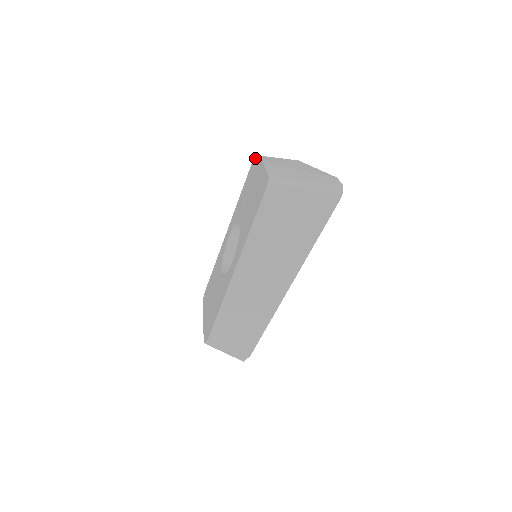
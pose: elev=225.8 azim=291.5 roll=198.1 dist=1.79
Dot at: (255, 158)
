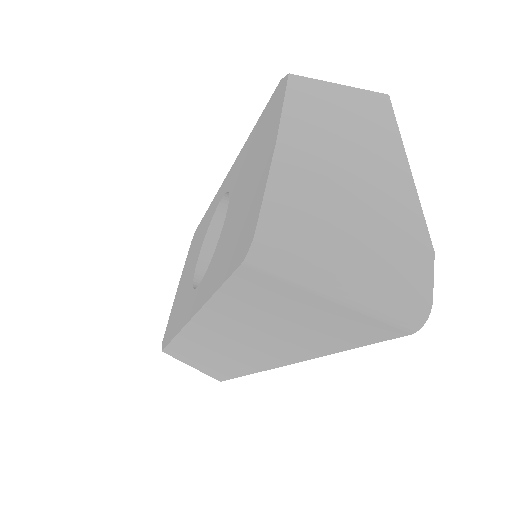
Dot at: (284, 80)
